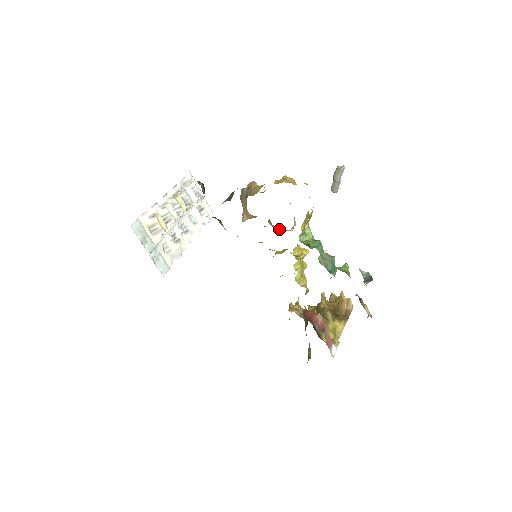
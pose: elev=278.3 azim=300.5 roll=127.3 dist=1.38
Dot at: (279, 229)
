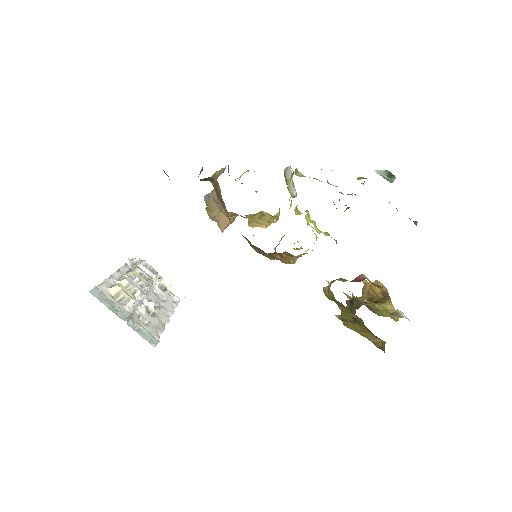
Dot at: (265, 221)
